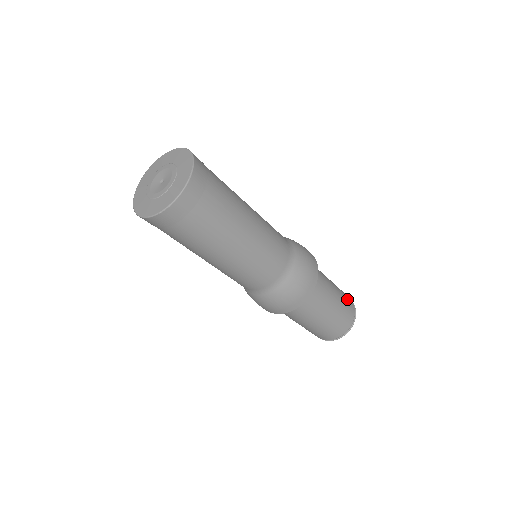
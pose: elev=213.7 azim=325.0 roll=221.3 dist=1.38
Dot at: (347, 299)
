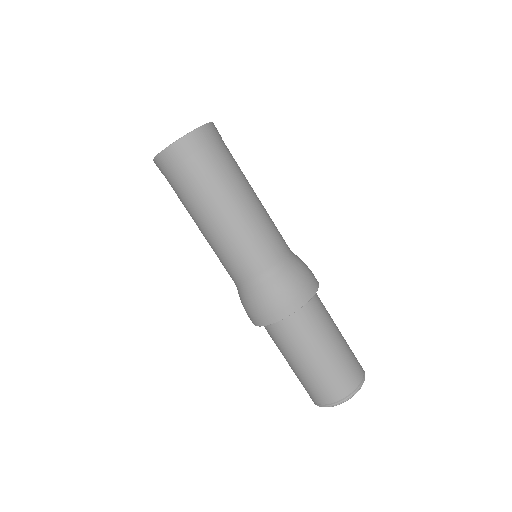
Dot at: occluded
